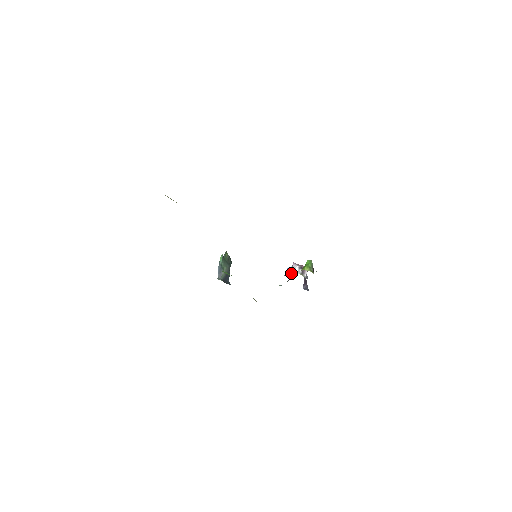
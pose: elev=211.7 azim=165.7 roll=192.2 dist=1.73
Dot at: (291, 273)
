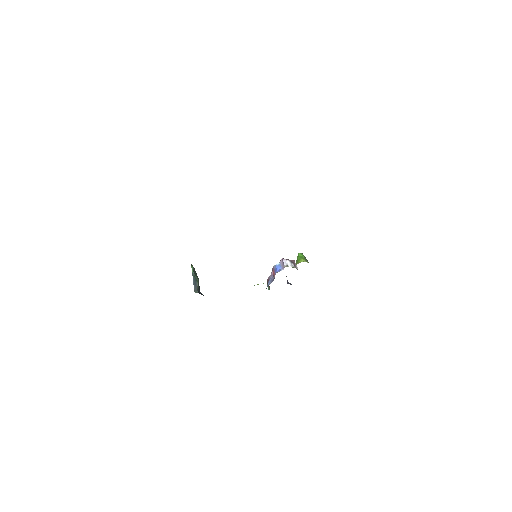
Dot at: (283, 269)
